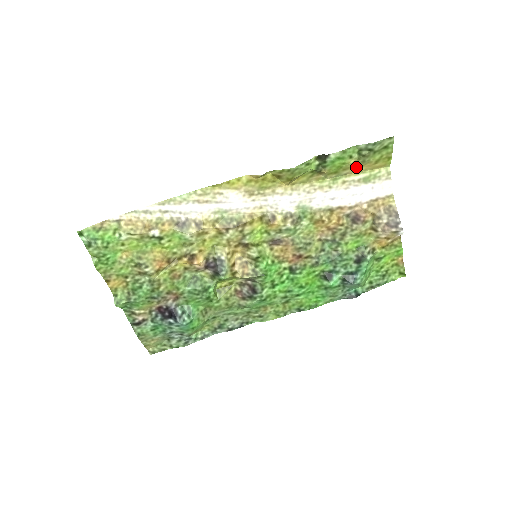
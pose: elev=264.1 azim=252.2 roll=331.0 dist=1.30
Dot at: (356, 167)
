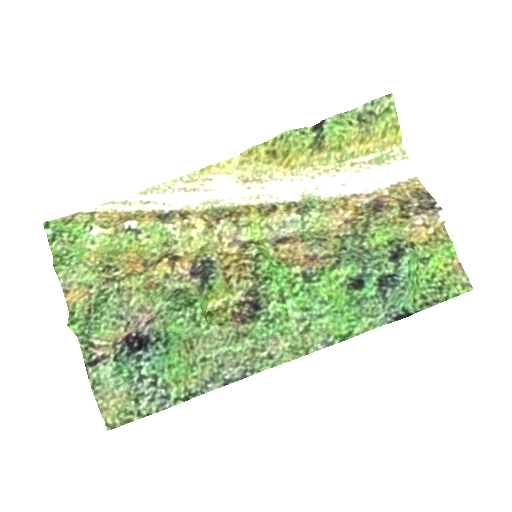
Dot at: (361, 142)
